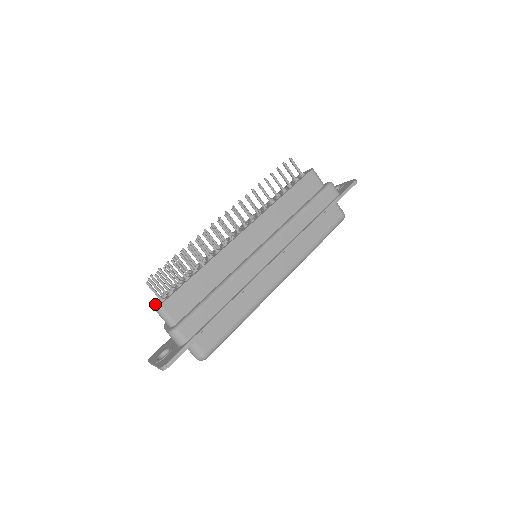
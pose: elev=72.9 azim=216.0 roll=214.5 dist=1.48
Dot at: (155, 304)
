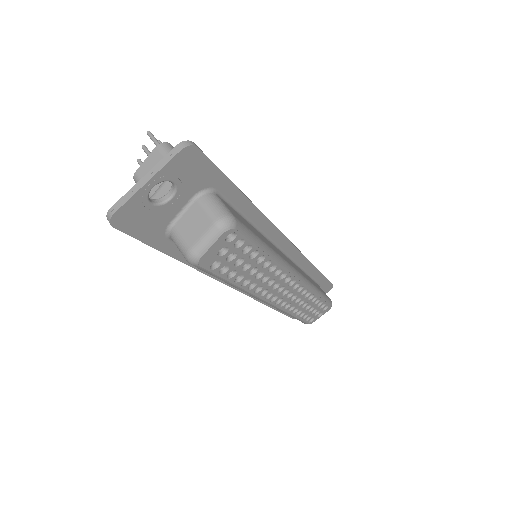
Dot at: (147, 164)
